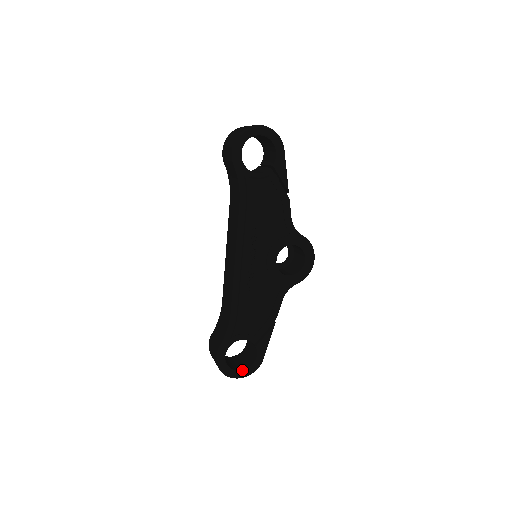
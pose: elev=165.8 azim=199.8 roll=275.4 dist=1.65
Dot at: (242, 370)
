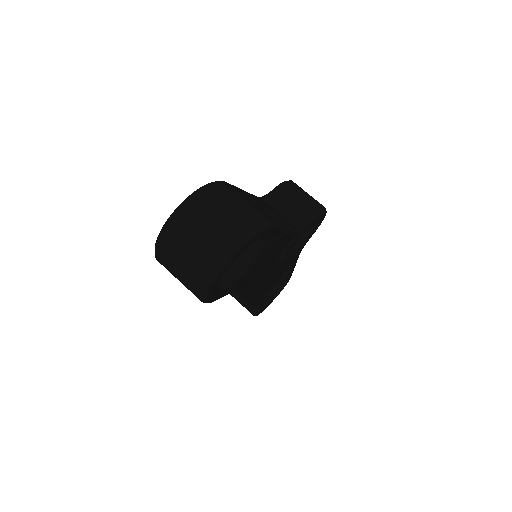
Dot at: (276, 295)
